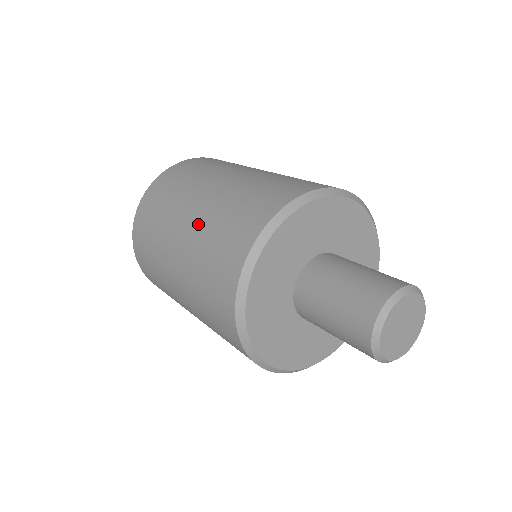
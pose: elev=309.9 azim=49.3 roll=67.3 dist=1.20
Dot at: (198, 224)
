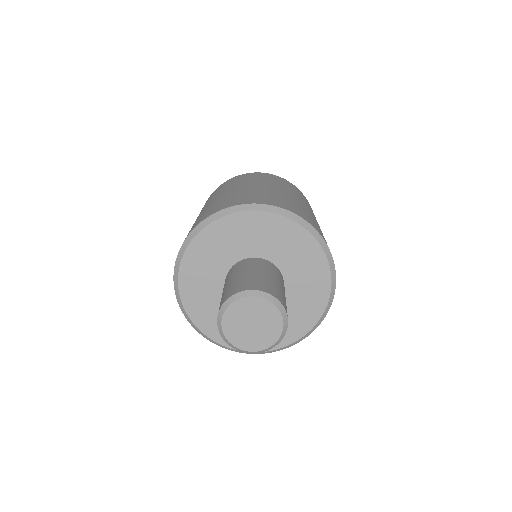
Dot at: (215, 200)
